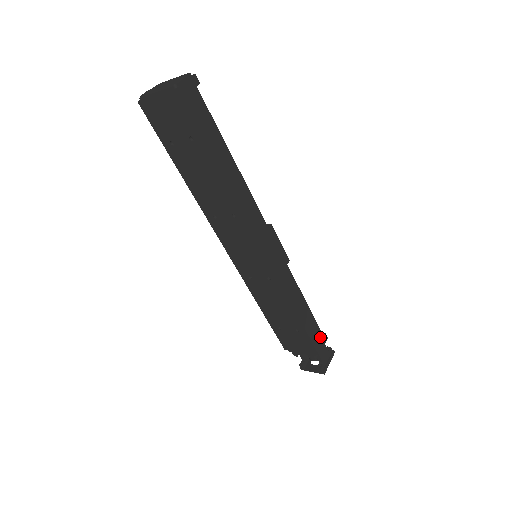
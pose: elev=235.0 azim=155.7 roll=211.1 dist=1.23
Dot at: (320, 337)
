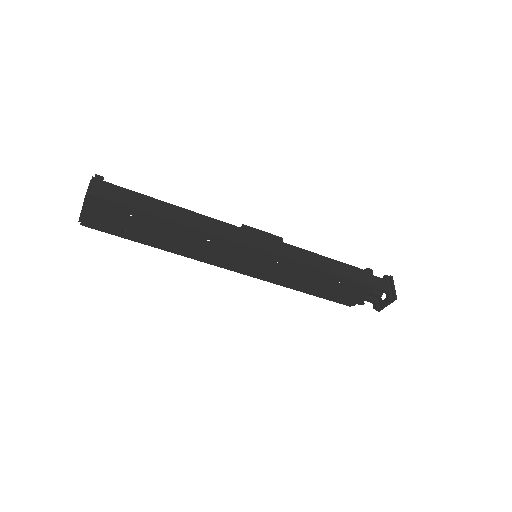
Dot at: (364, 274)
